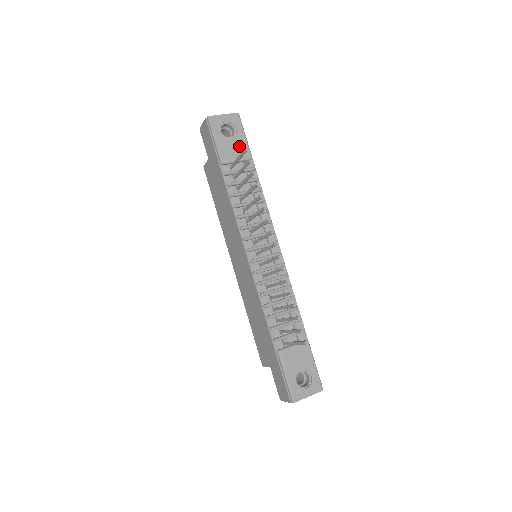
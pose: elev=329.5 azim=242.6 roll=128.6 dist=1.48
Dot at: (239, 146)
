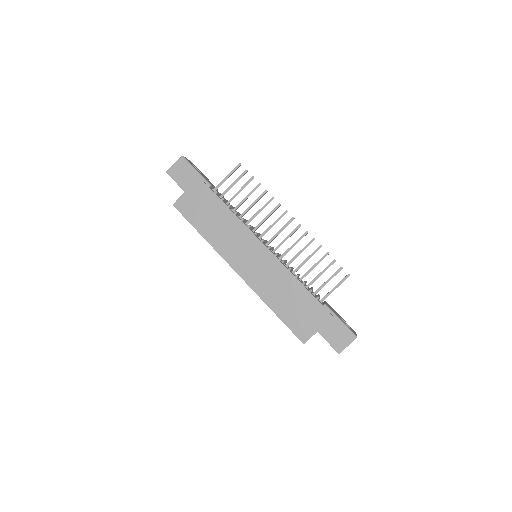
Dot at: (208, 180)
